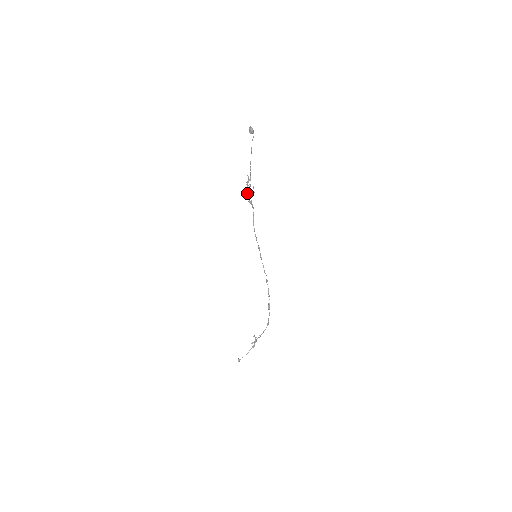
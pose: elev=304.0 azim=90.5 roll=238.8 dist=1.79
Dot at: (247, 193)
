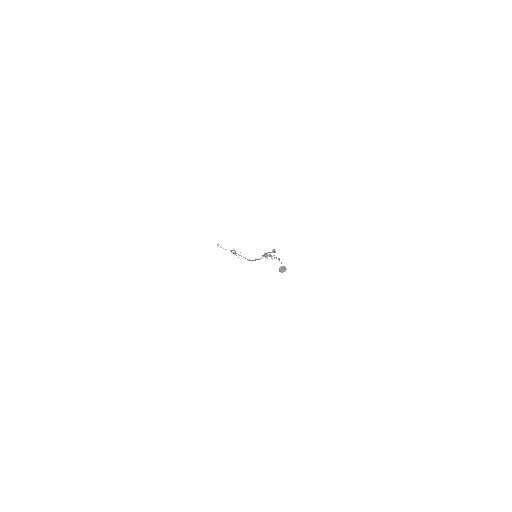
Dot at: (265, 254)
